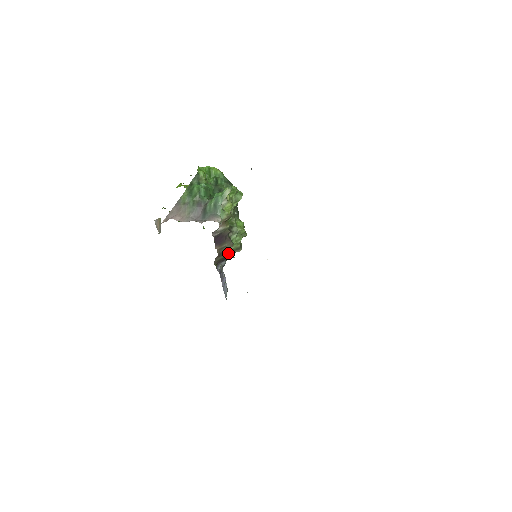
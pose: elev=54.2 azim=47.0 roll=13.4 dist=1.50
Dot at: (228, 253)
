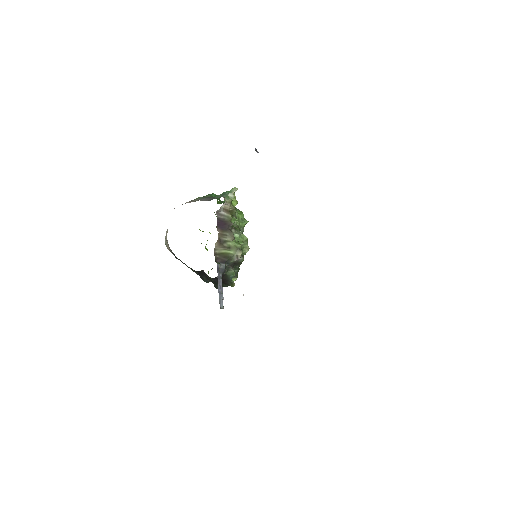
Dot at: (229, 251)
